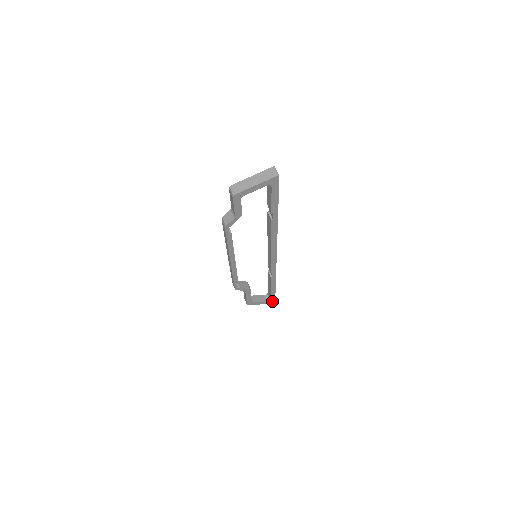
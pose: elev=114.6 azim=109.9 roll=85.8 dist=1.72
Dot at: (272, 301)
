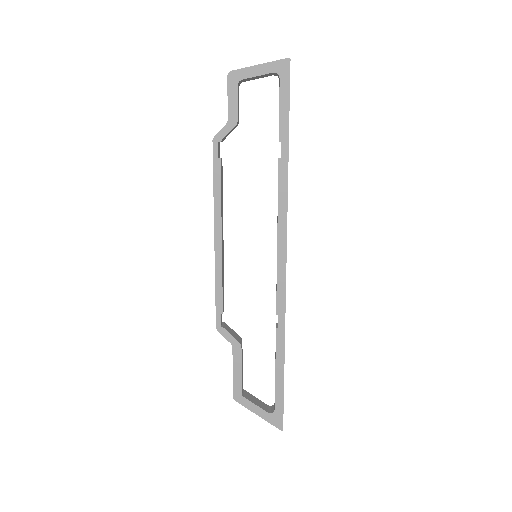
Dot at: (278, 419)
